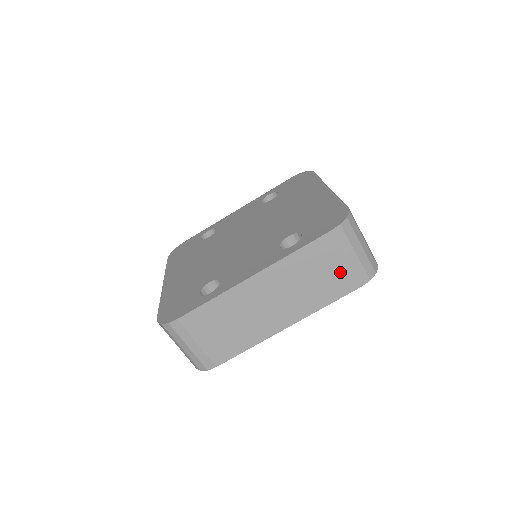
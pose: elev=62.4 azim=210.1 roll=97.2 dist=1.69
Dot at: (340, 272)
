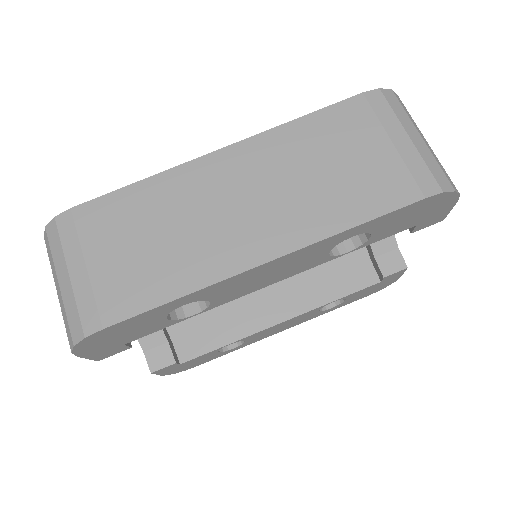
Dot at: (379, 164)
